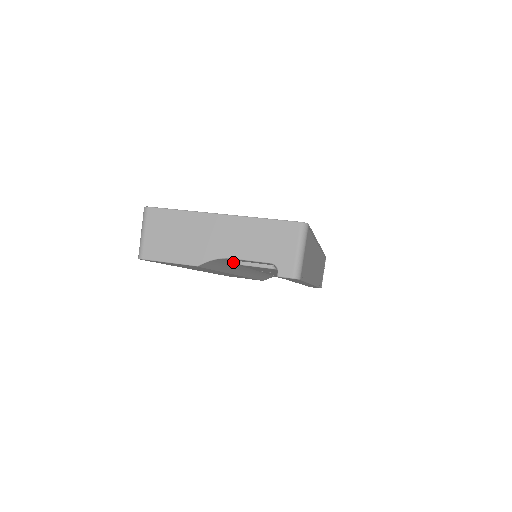
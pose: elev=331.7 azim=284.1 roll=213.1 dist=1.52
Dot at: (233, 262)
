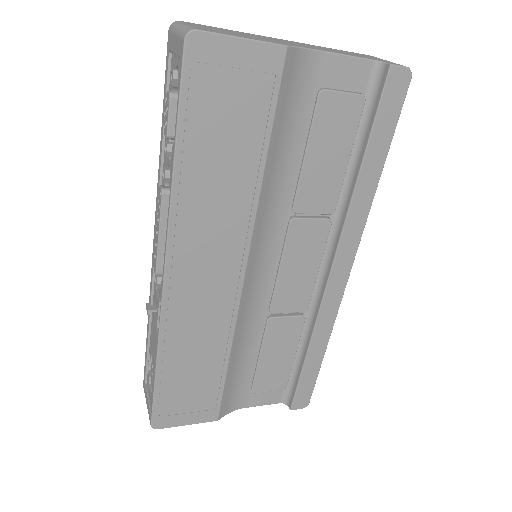
Dot at: (299, 115)
